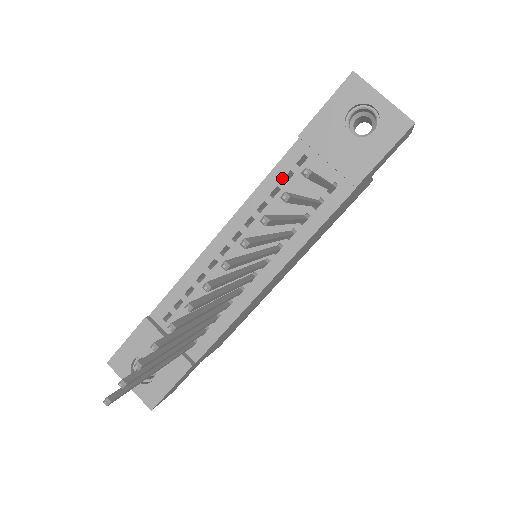
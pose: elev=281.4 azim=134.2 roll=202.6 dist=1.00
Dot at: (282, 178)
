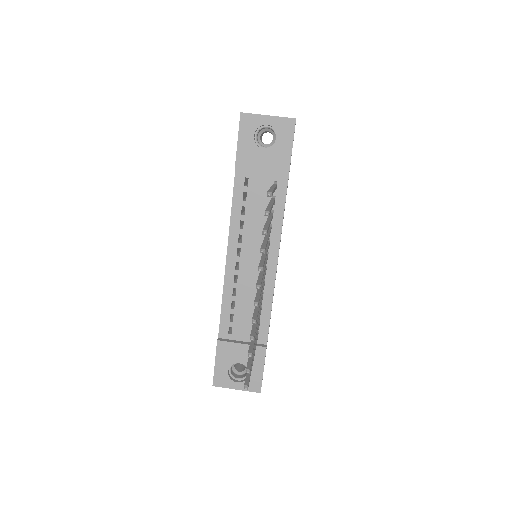
Dot at: (242, 200)
